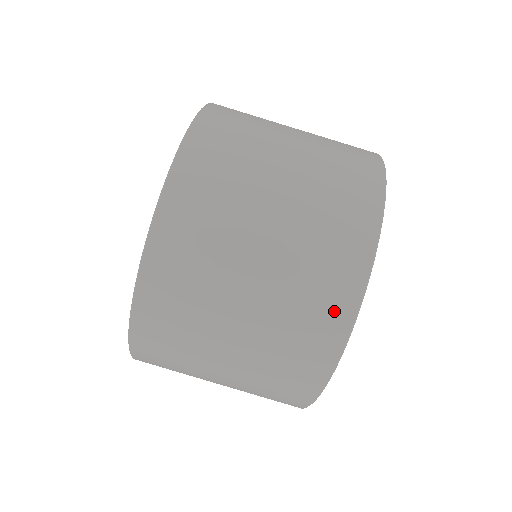
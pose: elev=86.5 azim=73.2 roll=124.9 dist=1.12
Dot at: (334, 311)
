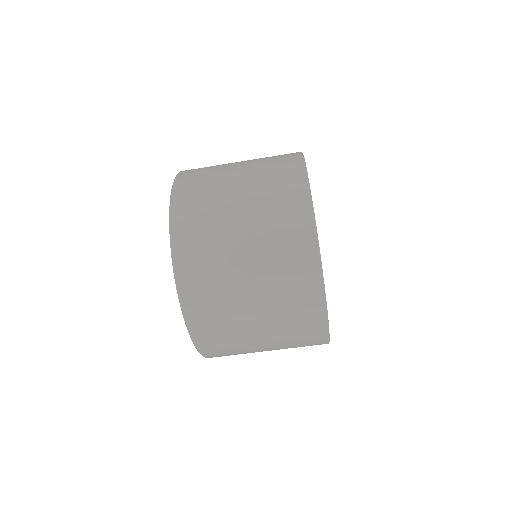
Dot at: (313, 321)
